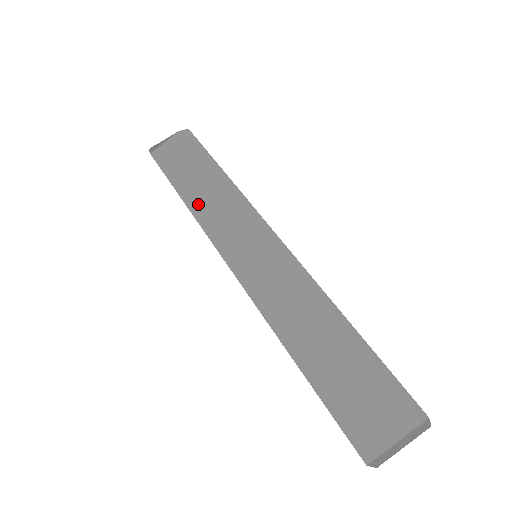
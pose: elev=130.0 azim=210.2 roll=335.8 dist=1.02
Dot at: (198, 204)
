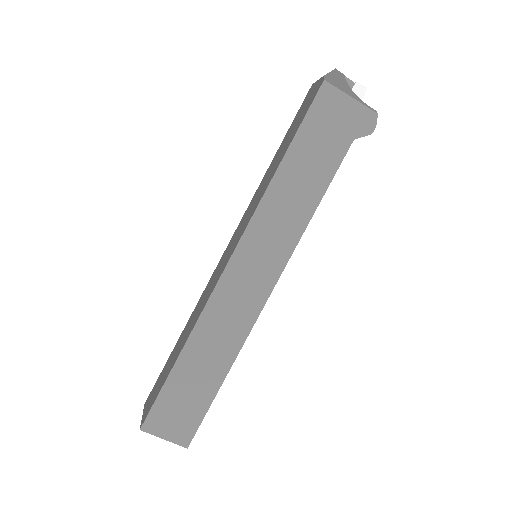
Dot at: (264, 178)
